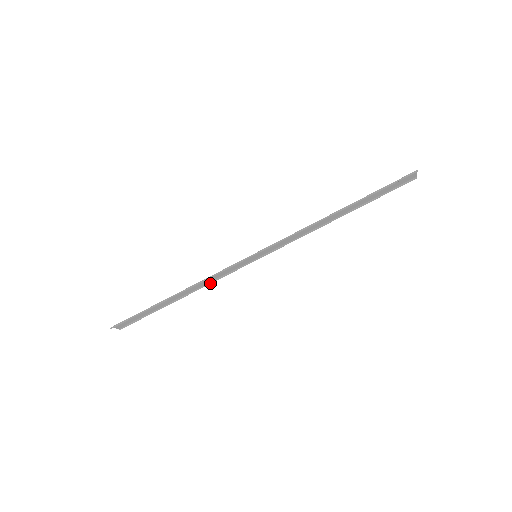
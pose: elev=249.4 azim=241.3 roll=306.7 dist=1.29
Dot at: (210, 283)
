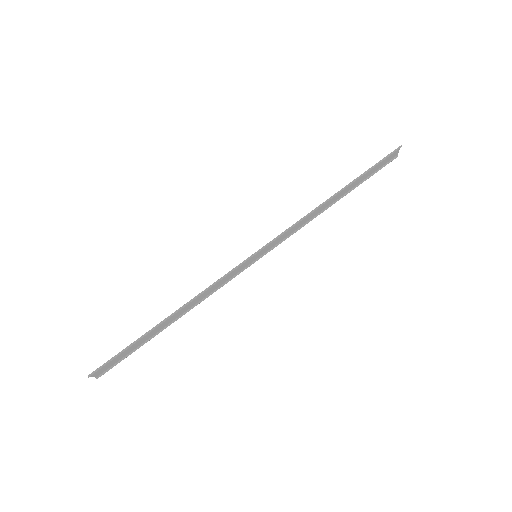
Dot at: occluded
